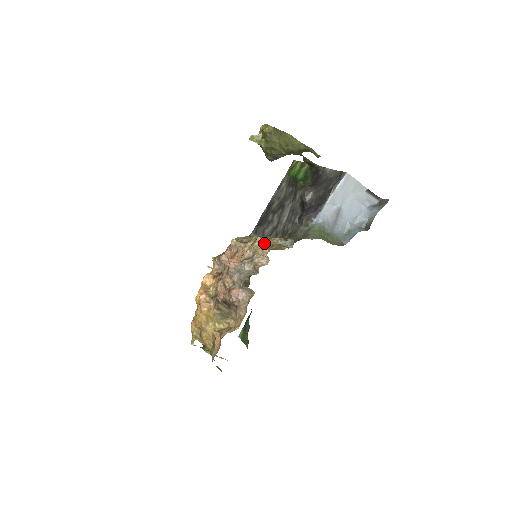
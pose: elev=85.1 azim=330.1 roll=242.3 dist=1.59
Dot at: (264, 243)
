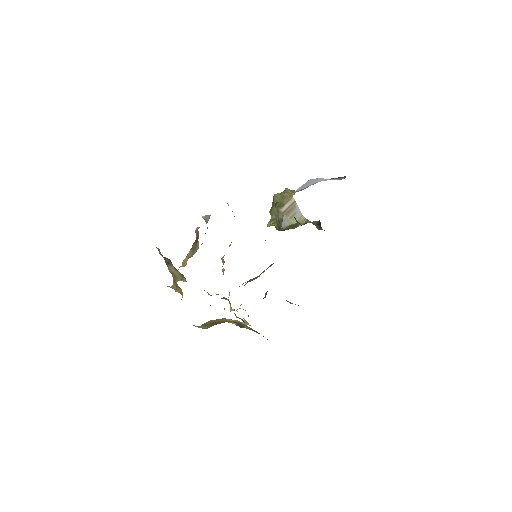
Dot at: occluded
